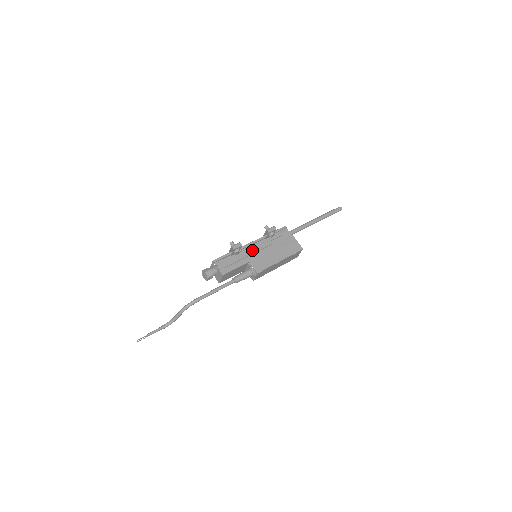
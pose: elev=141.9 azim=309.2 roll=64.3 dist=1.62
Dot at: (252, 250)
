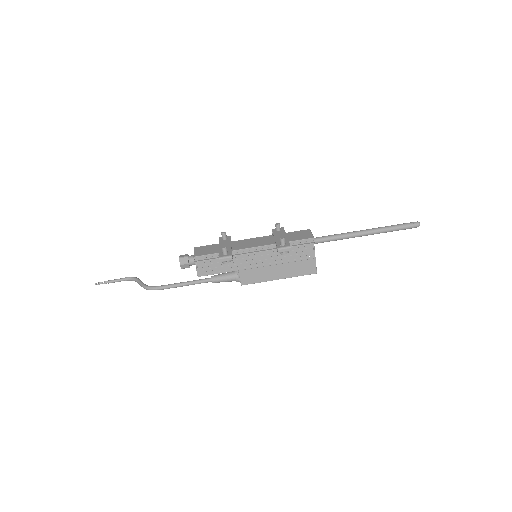
Dot at: (249, 258)
